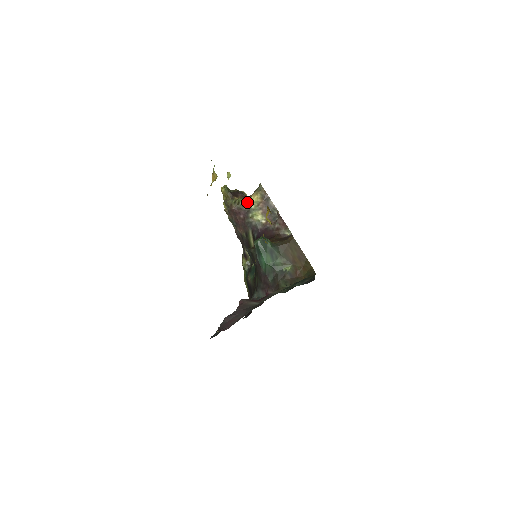
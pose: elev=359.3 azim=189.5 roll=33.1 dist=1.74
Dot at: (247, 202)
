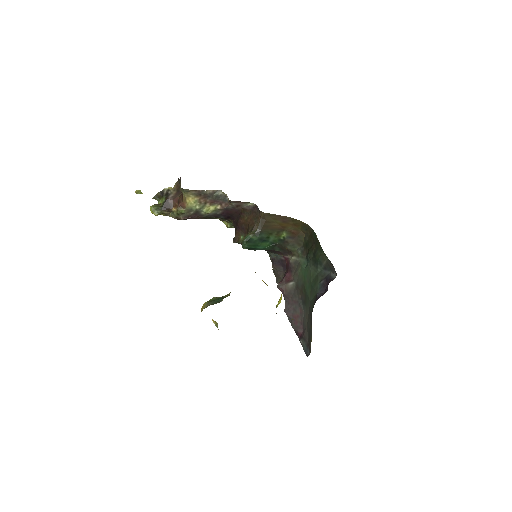
Dot at: (188, 208)
